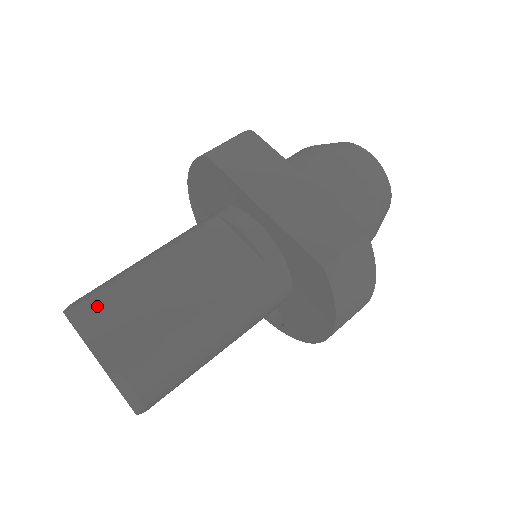
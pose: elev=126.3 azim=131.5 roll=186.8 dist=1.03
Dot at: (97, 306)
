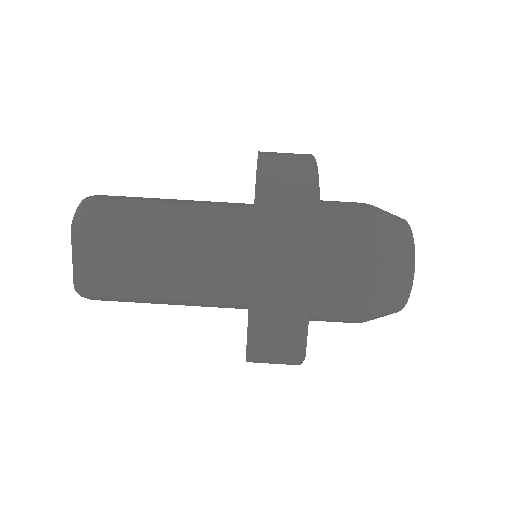
Dot at: (95, 235)
